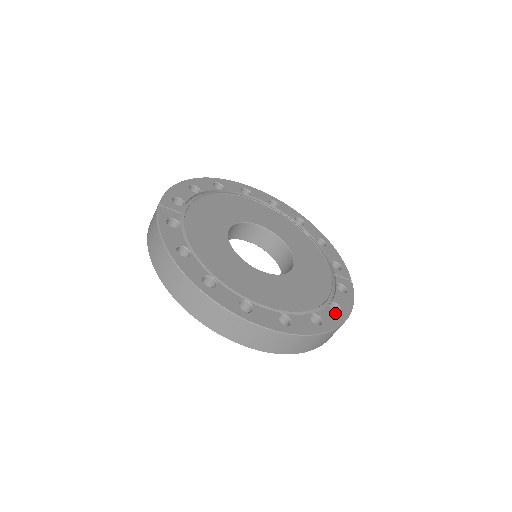
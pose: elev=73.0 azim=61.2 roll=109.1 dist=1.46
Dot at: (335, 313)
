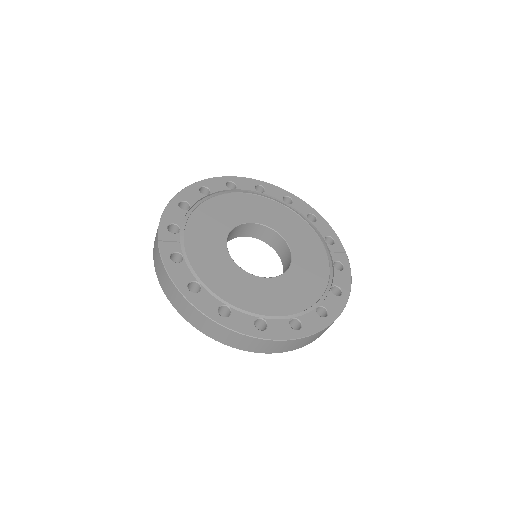
Dot at: (337, 297)
